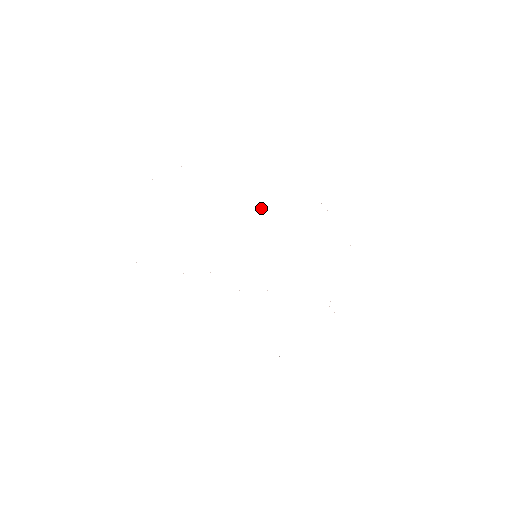
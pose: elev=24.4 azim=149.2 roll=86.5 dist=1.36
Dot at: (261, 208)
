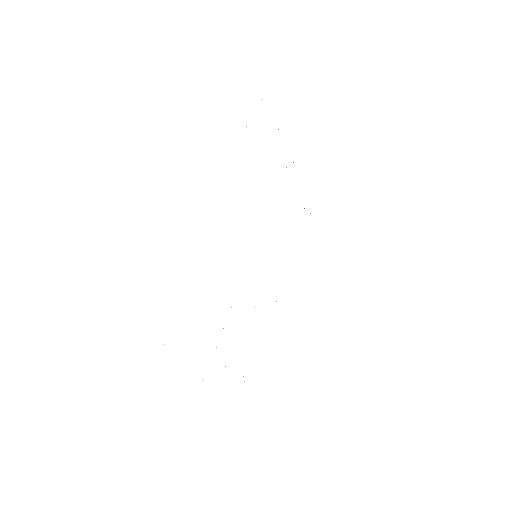
Dot at: occluded
